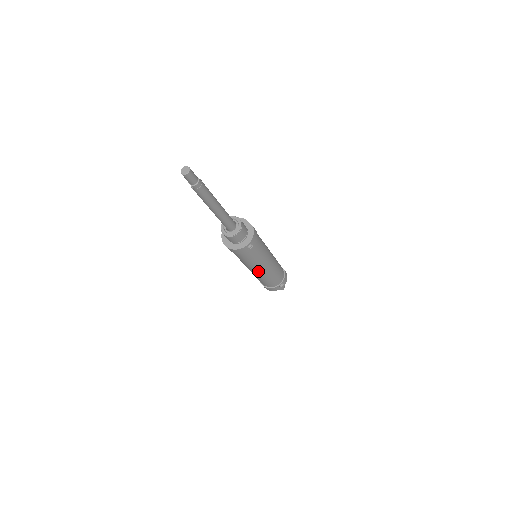
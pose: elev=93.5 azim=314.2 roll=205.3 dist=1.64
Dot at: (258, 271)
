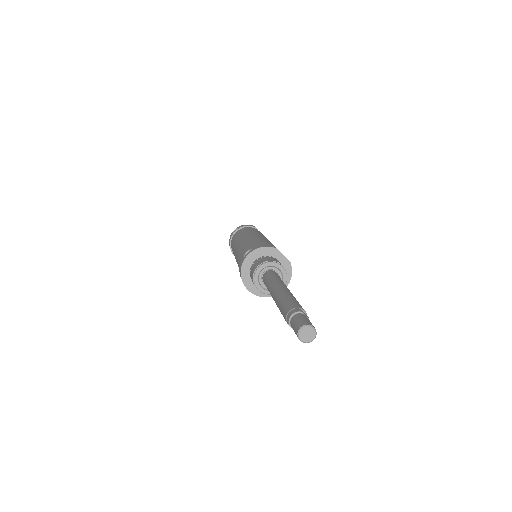
Dot at: occluded
